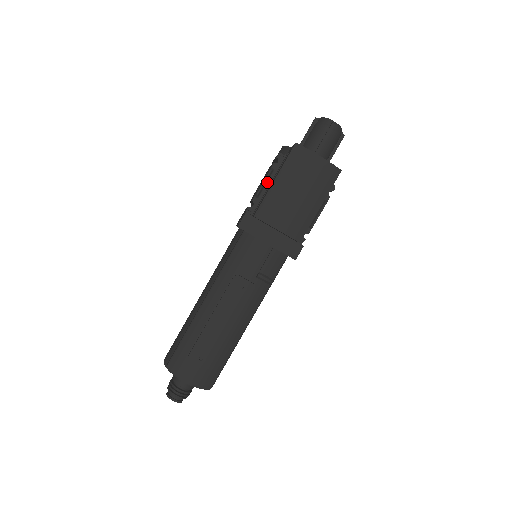
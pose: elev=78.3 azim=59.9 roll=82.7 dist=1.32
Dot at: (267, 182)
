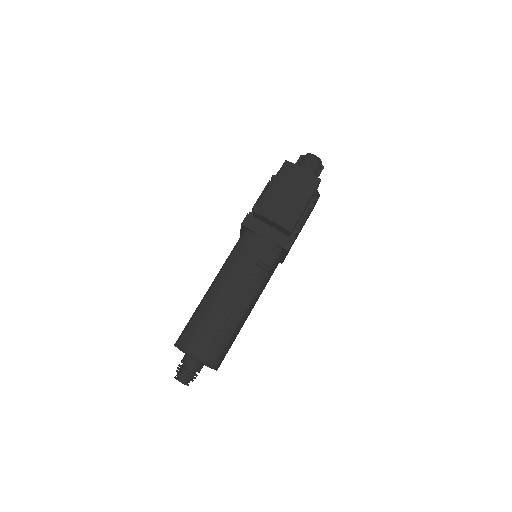
Dot at: occluded
